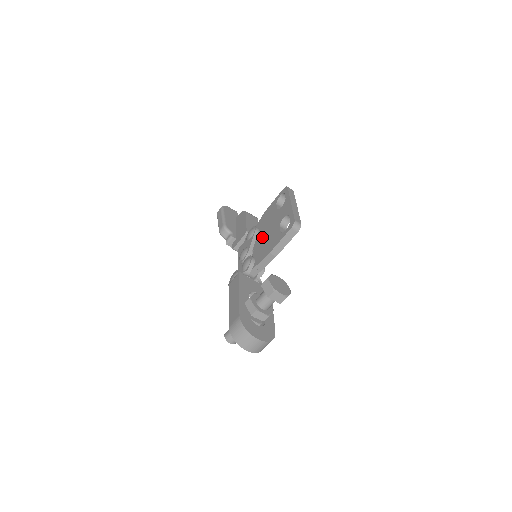
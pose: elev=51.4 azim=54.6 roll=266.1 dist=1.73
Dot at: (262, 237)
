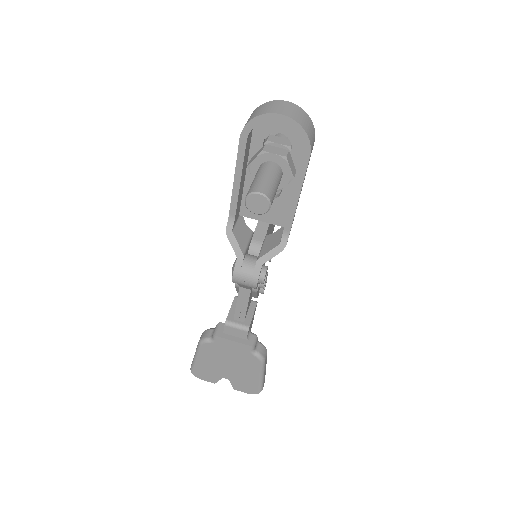
Dot at: occluded
